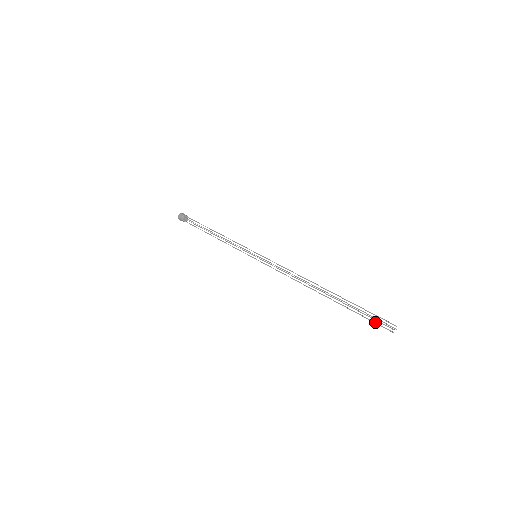
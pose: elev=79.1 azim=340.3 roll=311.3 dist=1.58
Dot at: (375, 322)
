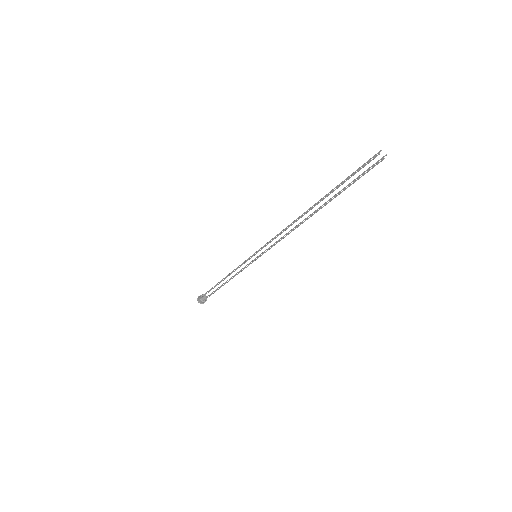
Dot at: (364, 173)
